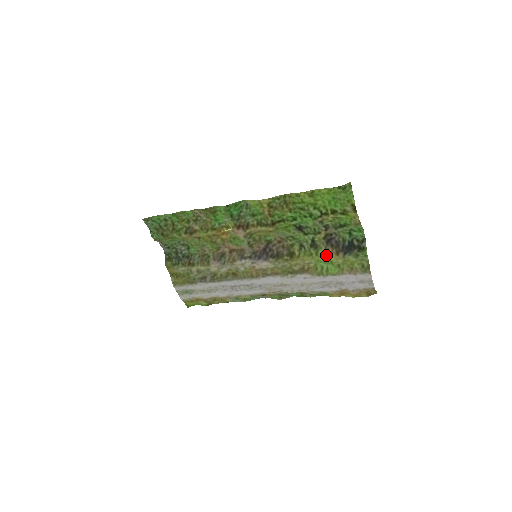
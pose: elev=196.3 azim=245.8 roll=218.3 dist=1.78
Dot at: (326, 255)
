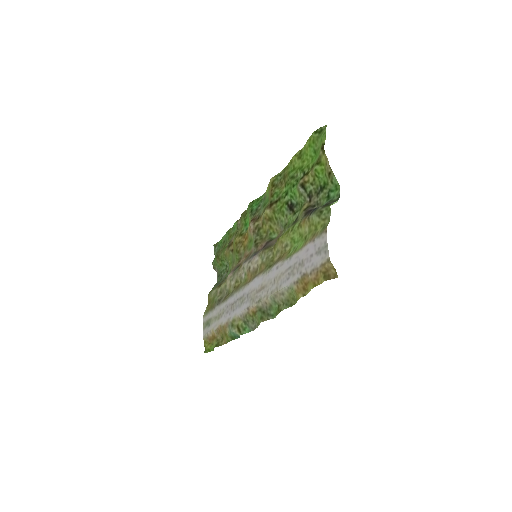
Dot at: (299, 227)
